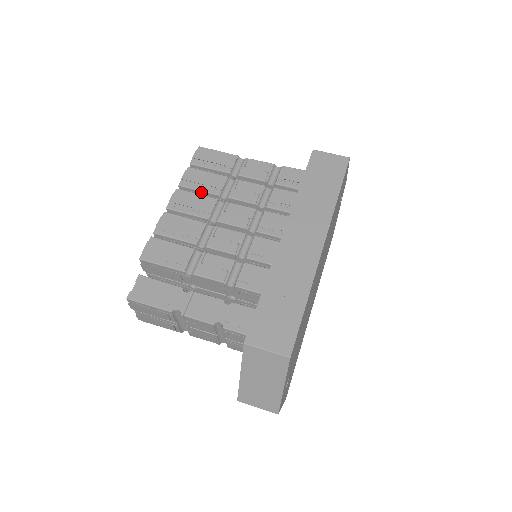
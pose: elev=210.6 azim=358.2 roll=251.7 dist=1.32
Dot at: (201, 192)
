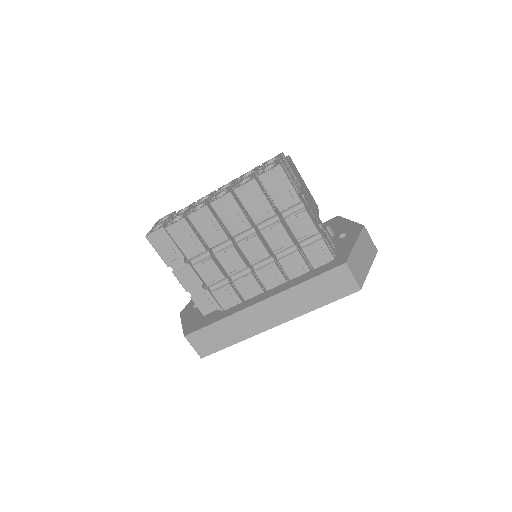
Dot at: (246, 209)
